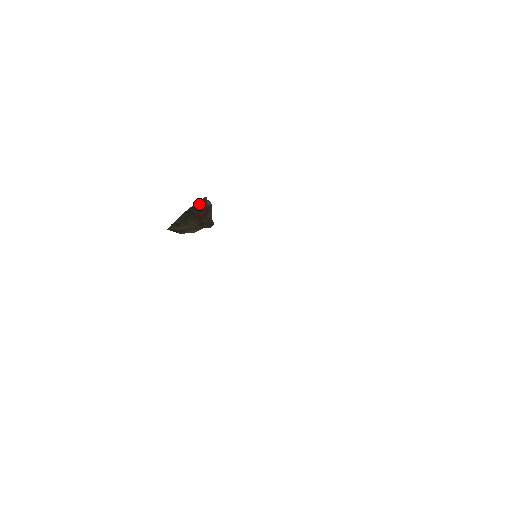
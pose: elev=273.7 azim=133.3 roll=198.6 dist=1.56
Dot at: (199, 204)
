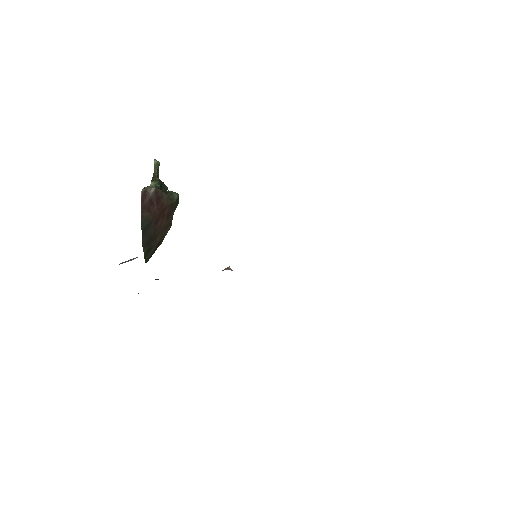
Dot at: (144, 208)
